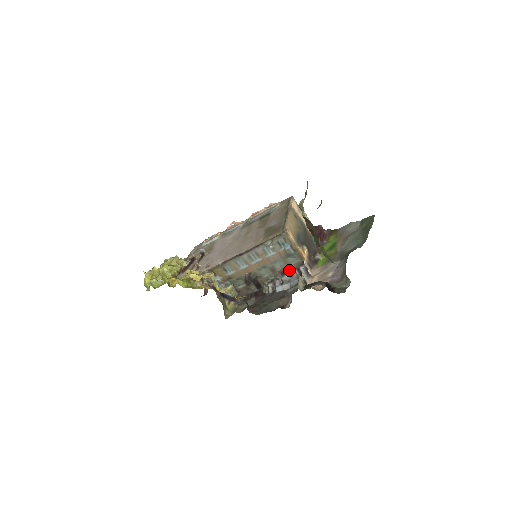
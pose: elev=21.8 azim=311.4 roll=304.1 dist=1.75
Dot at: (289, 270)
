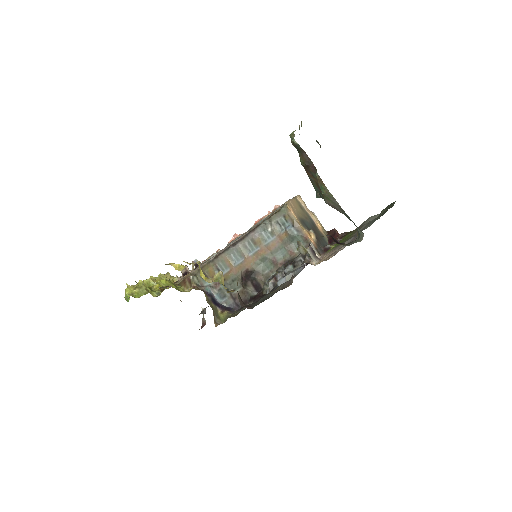
Dot at: (293, 260)
